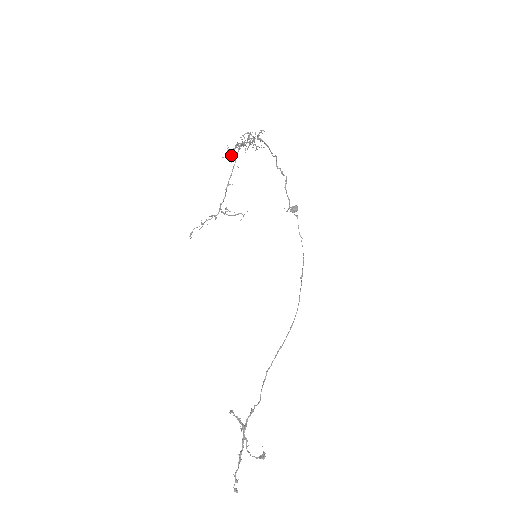
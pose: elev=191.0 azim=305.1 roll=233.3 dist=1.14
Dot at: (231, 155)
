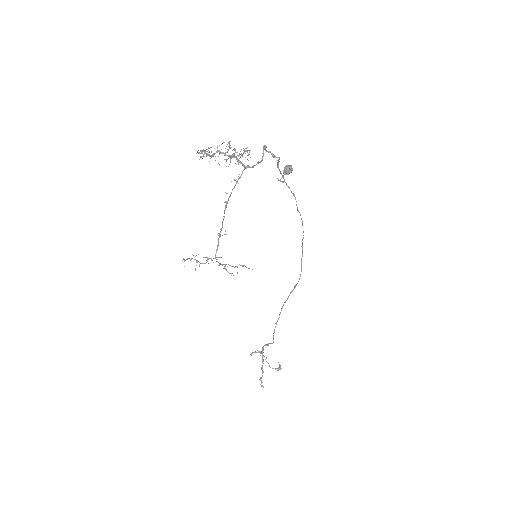
Dot at: occluded
